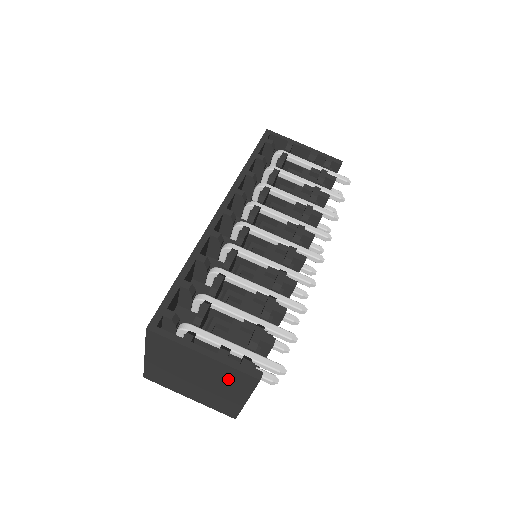
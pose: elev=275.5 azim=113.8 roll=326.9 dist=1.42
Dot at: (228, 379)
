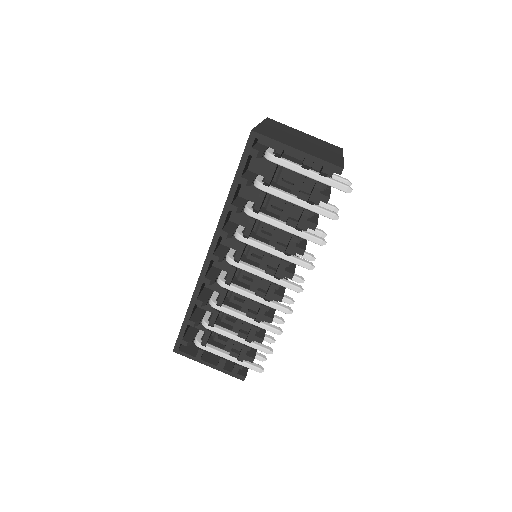
Dot at: occluded
